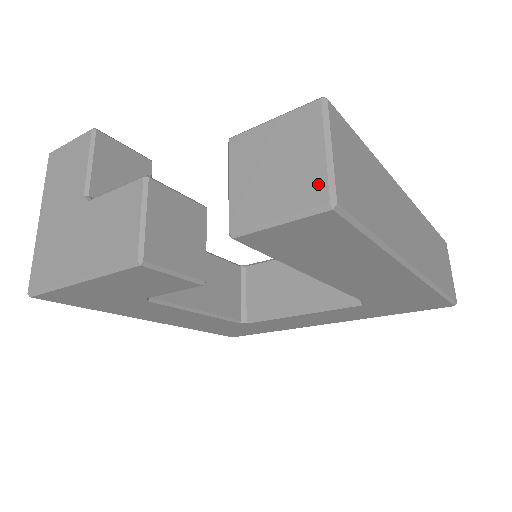
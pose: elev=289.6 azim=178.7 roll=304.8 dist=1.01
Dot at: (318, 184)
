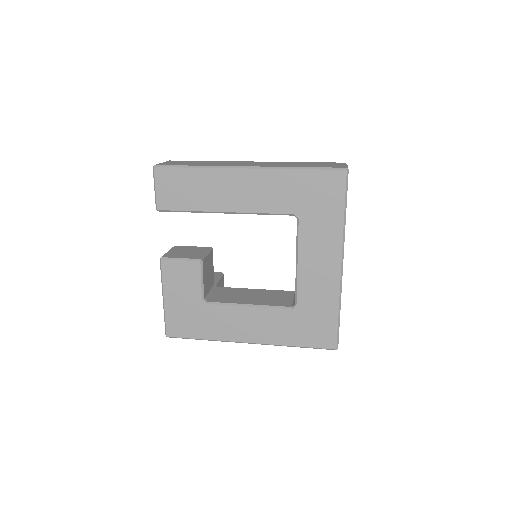
Dot at: occluded
